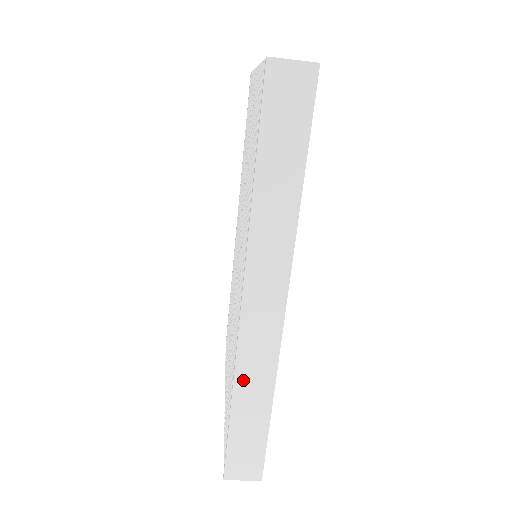
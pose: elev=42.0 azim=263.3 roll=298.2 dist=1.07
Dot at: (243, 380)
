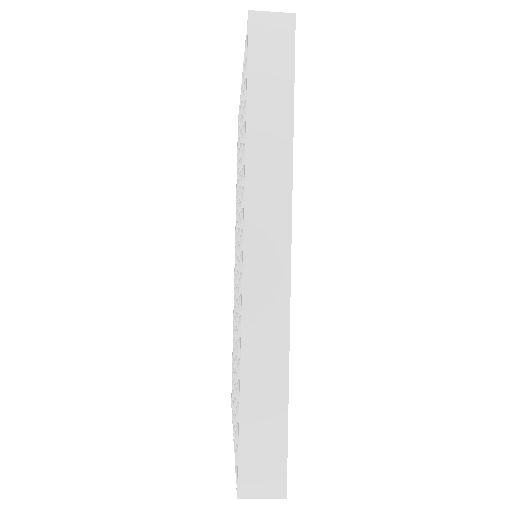
Dot at: (252, 345)
